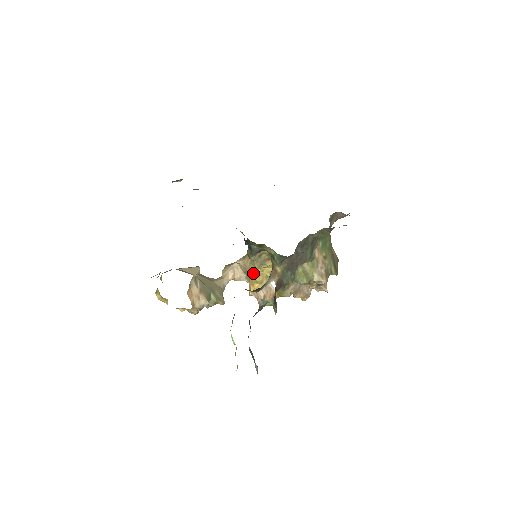
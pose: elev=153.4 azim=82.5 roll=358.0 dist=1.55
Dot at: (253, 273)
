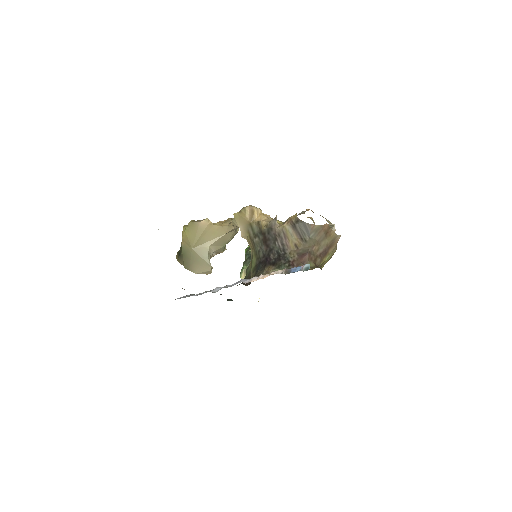
Dot at: occluded
